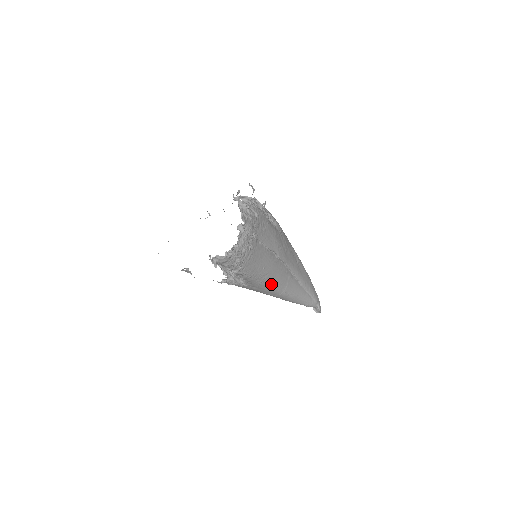
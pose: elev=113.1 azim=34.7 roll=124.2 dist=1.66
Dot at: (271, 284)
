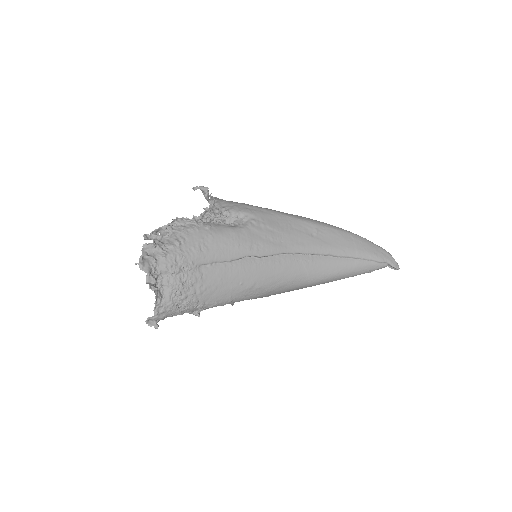
Dot at: (277, 286)
